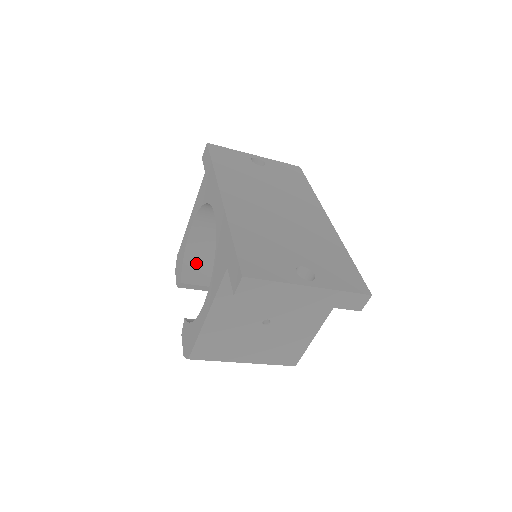
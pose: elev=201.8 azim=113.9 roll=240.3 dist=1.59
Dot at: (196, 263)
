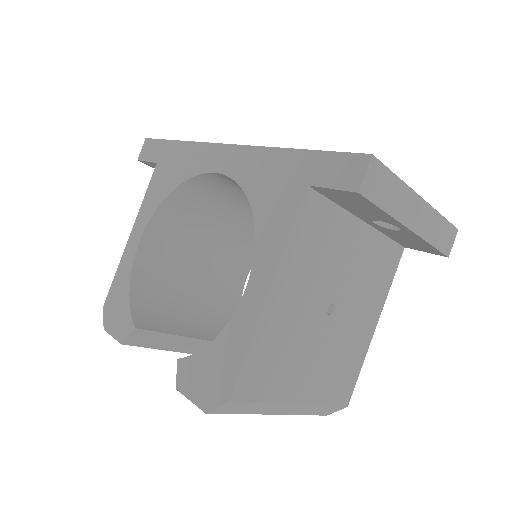
Dot at: (148, 302)
